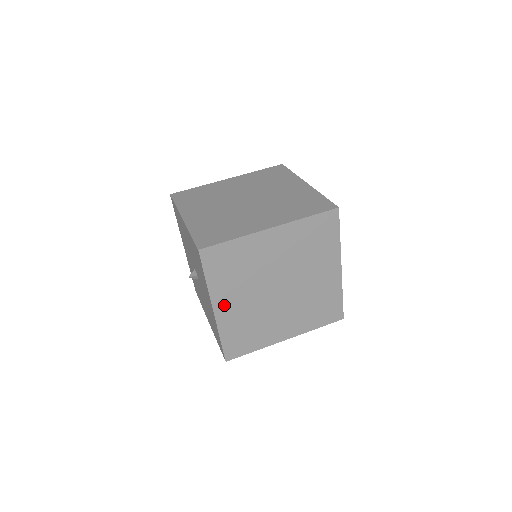
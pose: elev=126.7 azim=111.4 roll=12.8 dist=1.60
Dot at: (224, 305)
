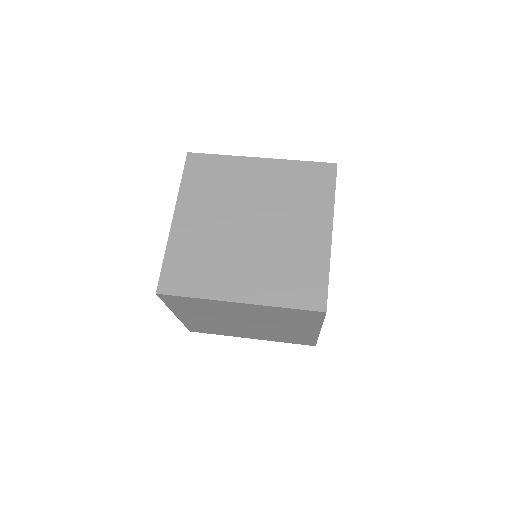
Dot at: (187, 316)
